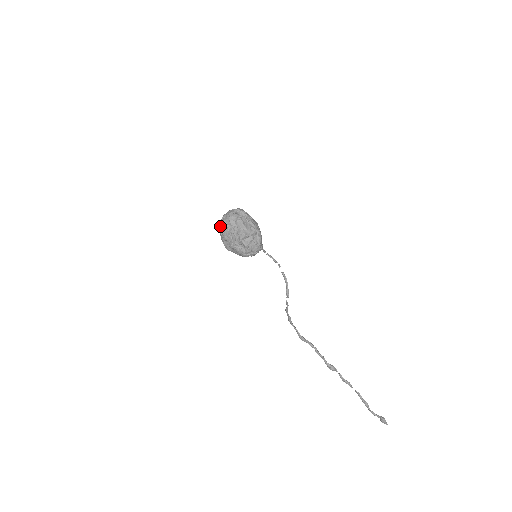
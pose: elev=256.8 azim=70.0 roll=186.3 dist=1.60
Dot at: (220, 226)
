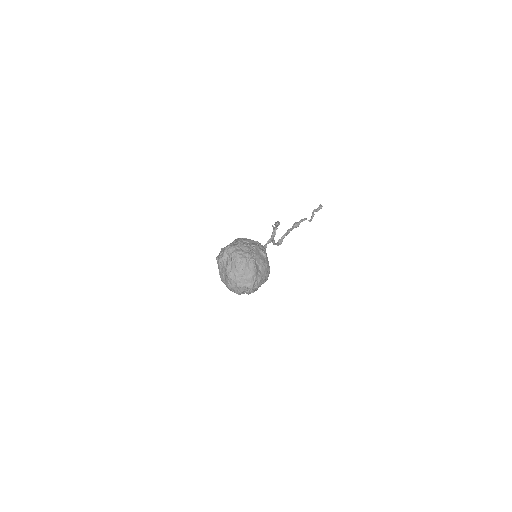
Dot at: occluded
